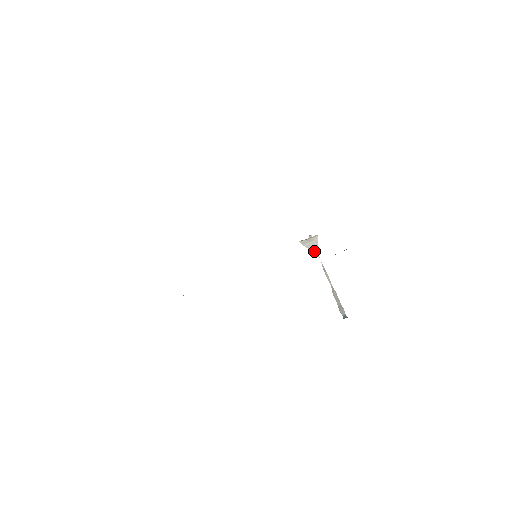
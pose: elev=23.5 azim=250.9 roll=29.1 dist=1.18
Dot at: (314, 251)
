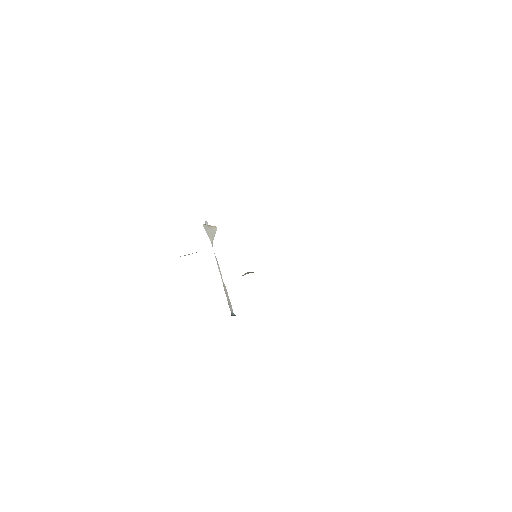
Dot at: (210, 239)
